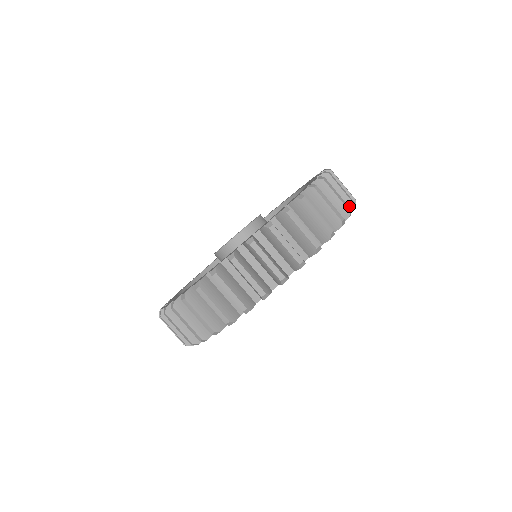
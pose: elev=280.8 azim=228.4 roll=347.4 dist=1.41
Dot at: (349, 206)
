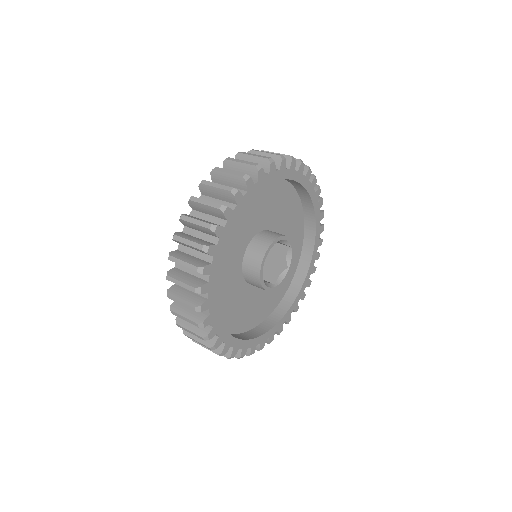
Dot at: (297, 163)
